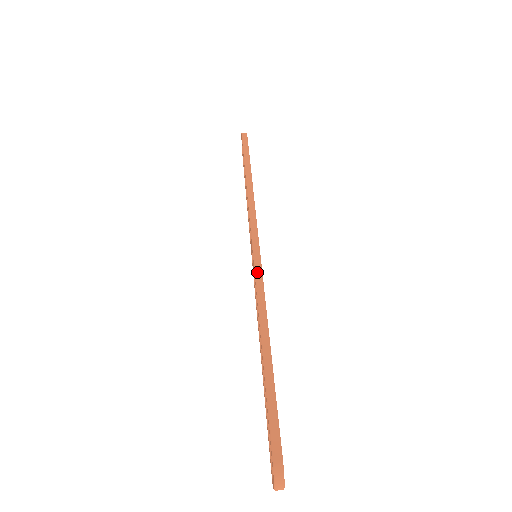
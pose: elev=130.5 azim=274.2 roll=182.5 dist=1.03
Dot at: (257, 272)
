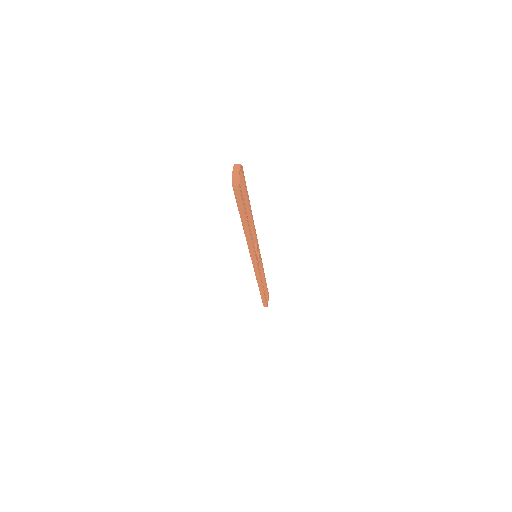
Dot at: occluded
